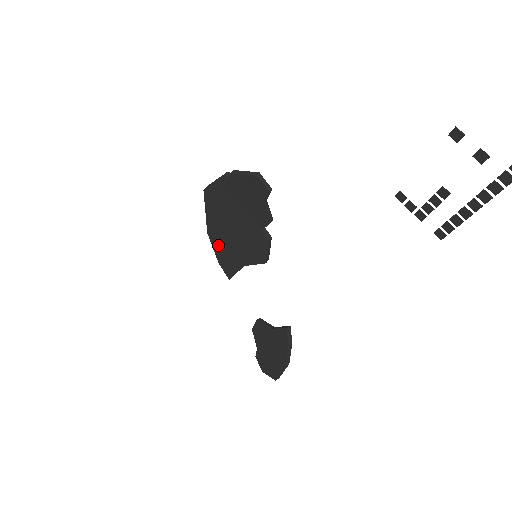
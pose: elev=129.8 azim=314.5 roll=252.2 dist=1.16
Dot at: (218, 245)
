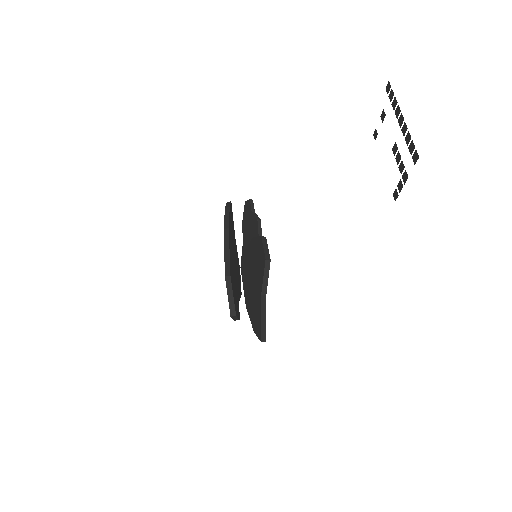
Dot at: (250, 307)
